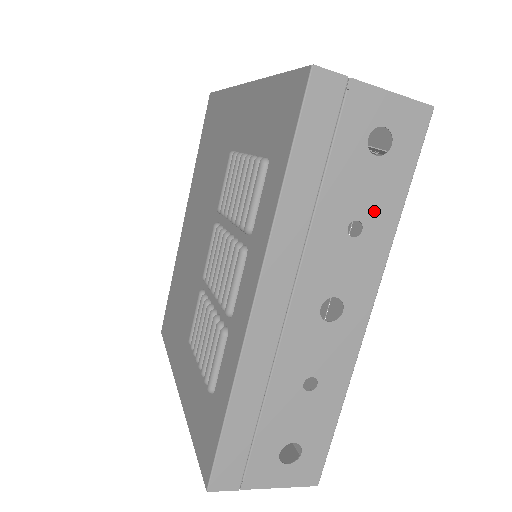
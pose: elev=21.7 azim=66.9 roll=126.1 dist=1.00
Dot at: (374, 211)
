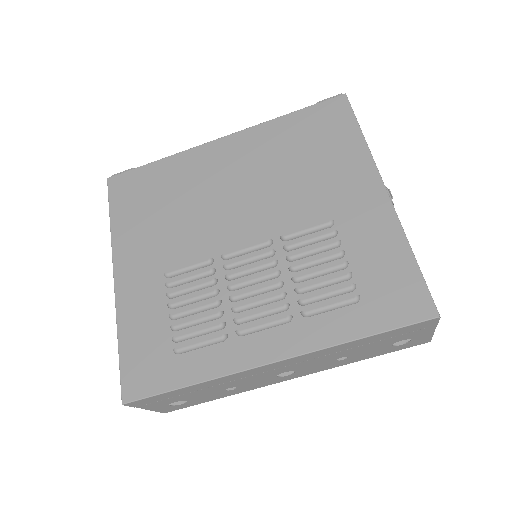
Dot at: (357, 357)
